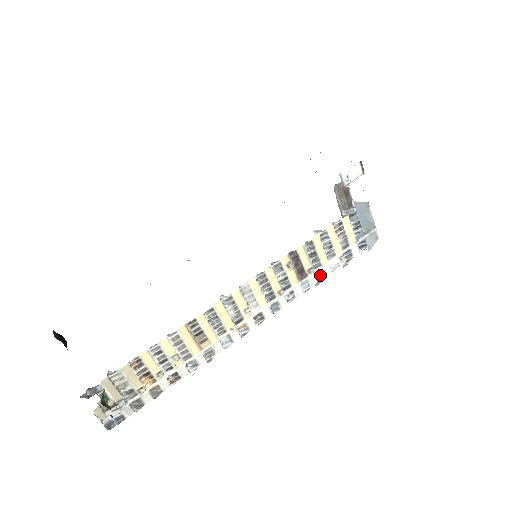
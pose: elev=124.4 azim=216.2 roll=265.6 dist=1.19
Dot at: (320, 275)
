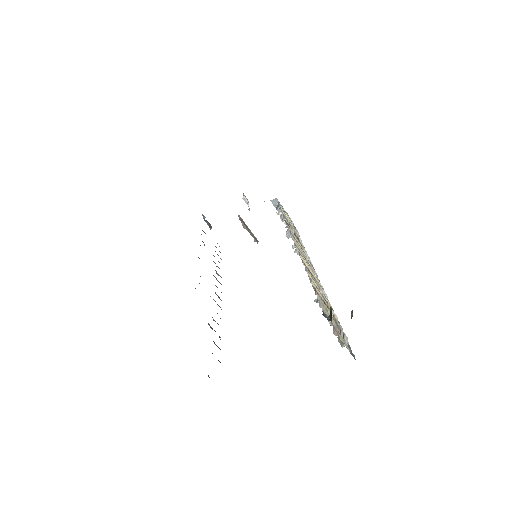
Dot at: occluded
